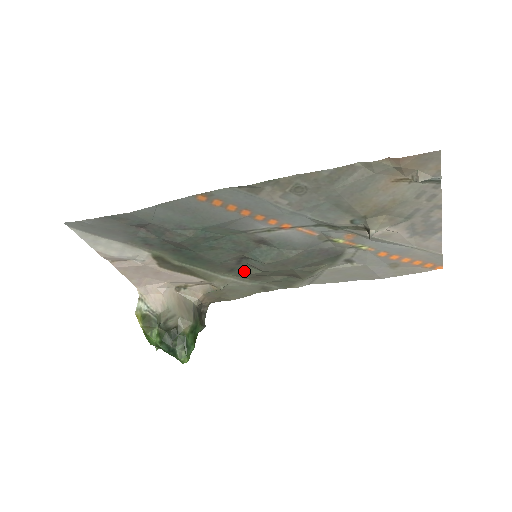
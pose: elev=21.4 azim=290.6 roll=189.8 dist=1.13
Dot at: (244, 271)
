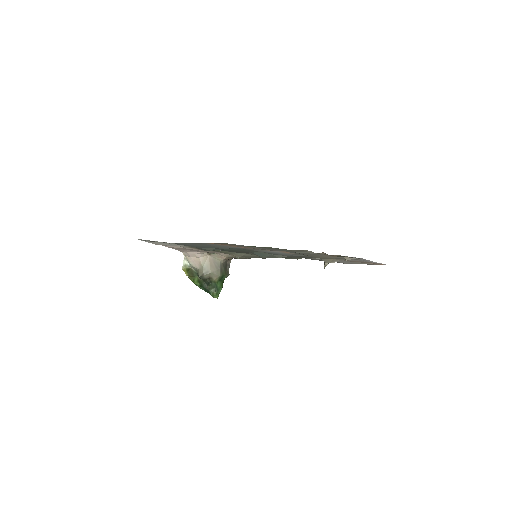
Dot at: (251, 254)
